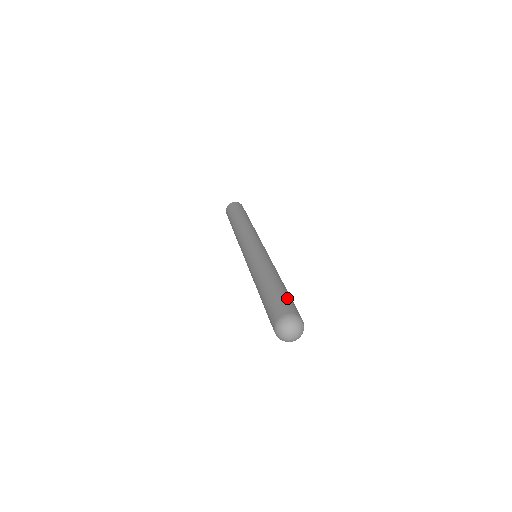
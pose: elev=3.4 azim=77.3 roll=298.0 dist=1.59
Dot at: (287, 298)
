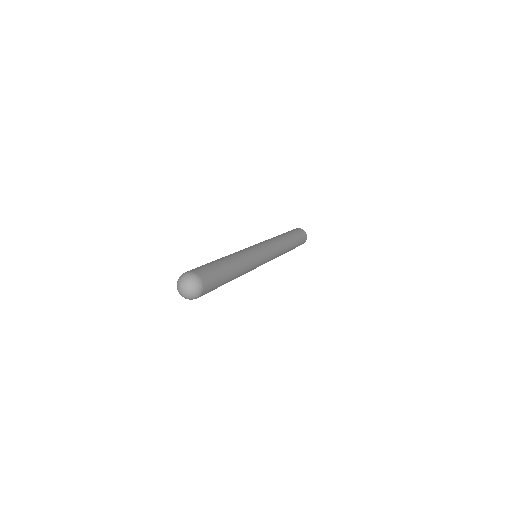
Dot at: (208, 266)
